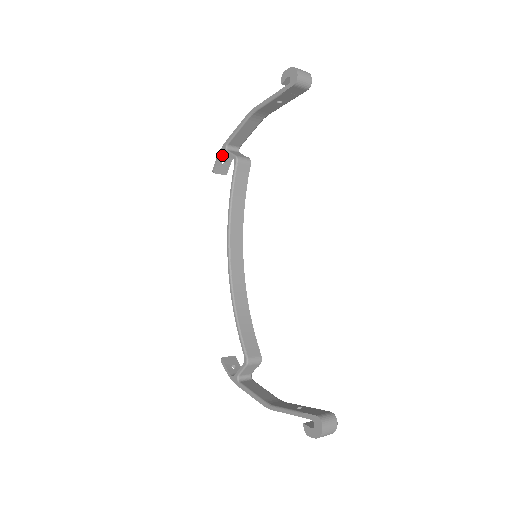
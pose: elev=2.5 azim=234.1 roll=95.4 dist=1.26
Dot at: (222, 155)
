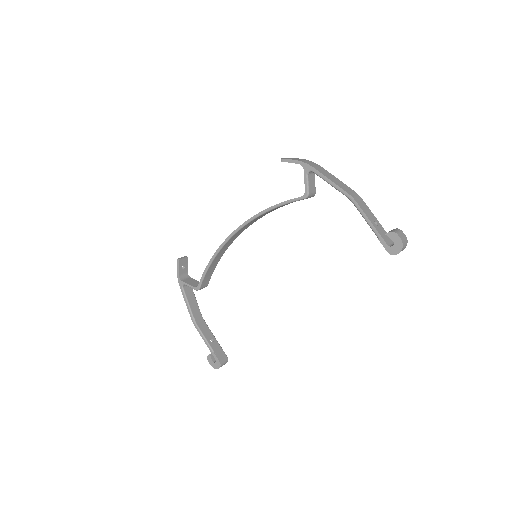
Dot at: (301, 163)
